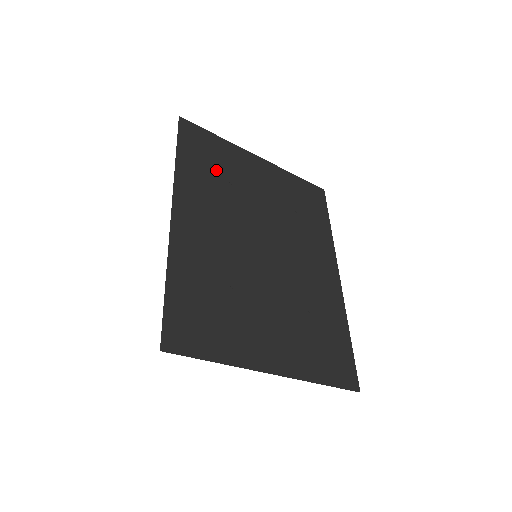
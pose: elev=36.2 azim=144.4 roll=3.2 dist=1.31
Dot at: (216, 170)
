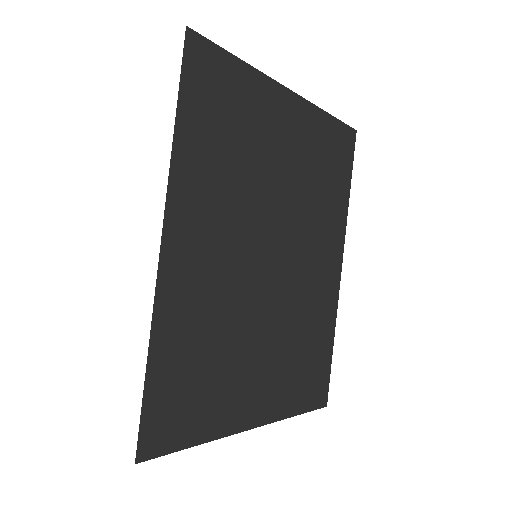
Dot at: (230, 137)
